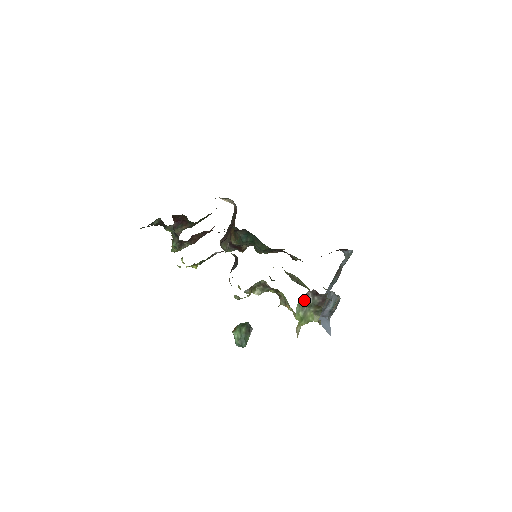
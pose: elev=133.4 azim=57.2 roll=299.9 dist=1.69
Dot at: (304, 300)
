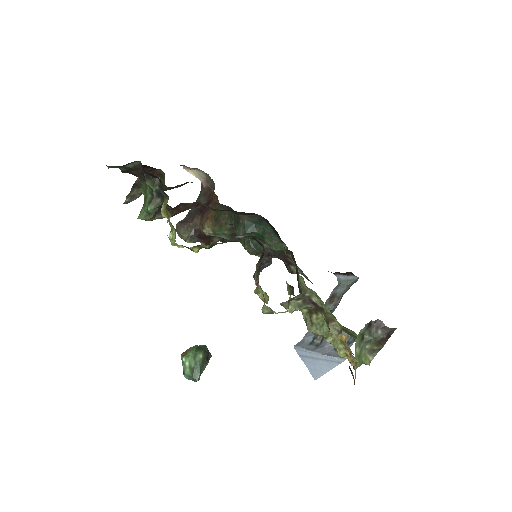
Dot at: (364, 332)
